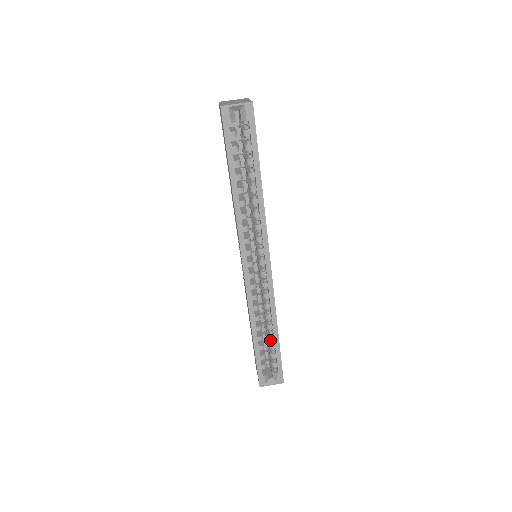
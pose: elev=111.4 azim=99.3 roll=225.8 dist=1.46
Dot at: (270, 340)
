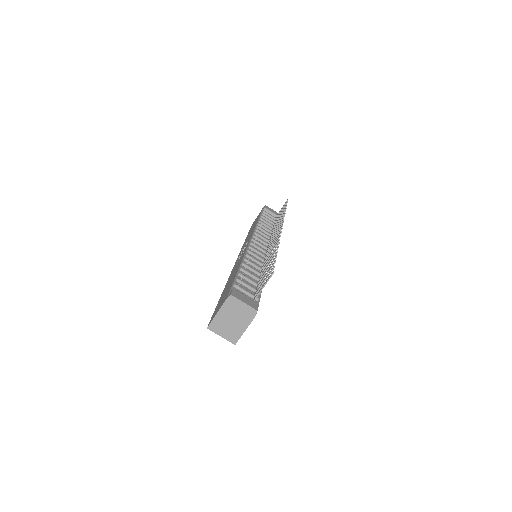
Dot at: occluded
